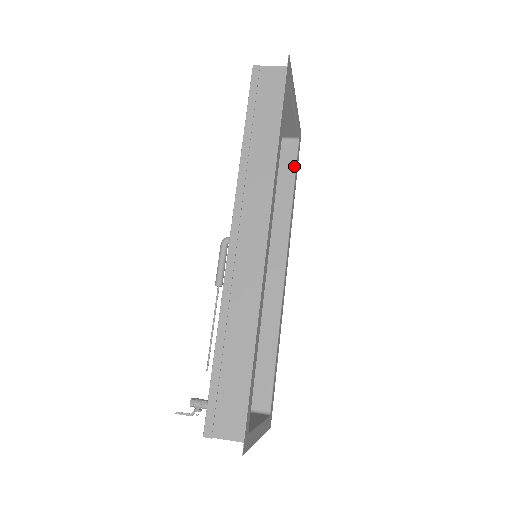
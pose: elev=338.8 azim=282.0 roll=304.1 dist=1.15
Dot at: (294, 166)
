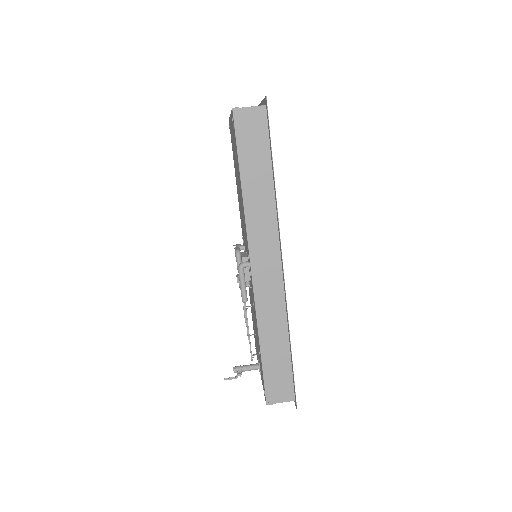
Dot at: occluded
